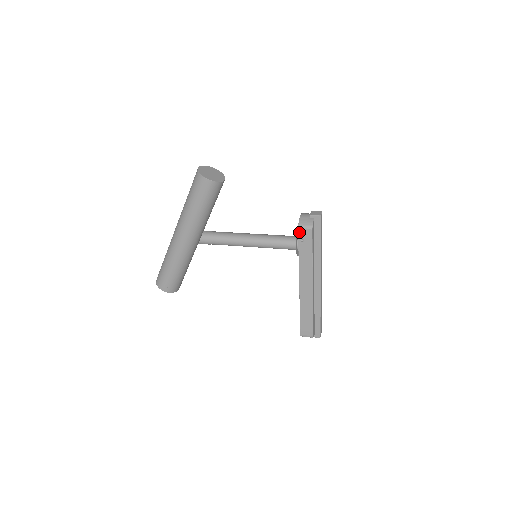
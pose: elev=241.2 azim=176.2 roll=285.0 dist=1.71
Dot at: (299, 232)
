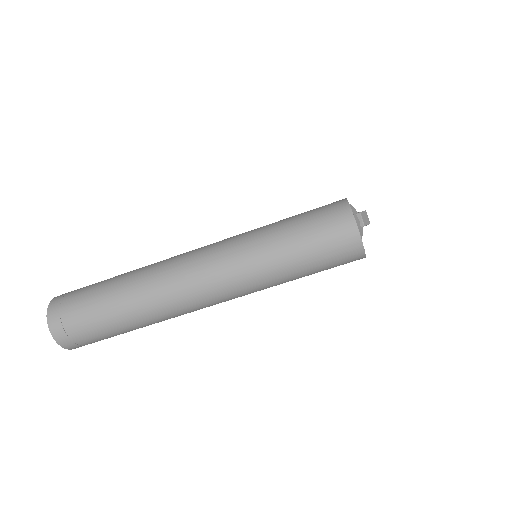
Dot at: occluded
